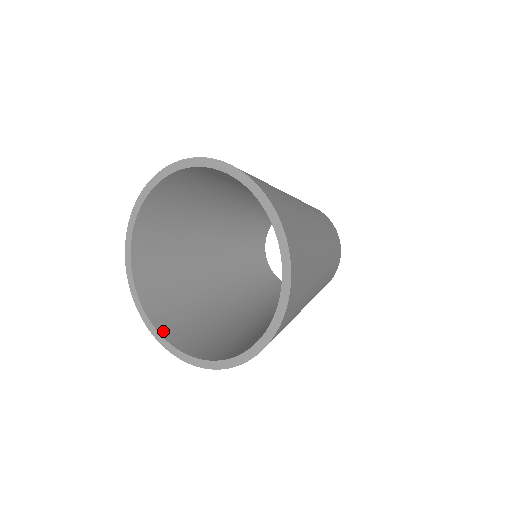
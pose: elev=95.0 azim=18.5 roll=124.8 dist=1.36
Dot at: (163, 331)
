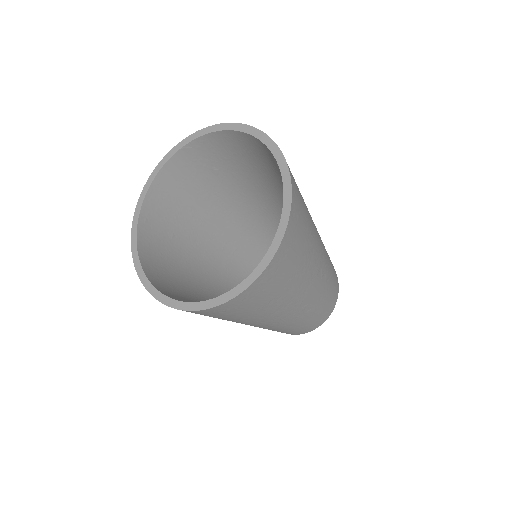
Dot at: occluded
